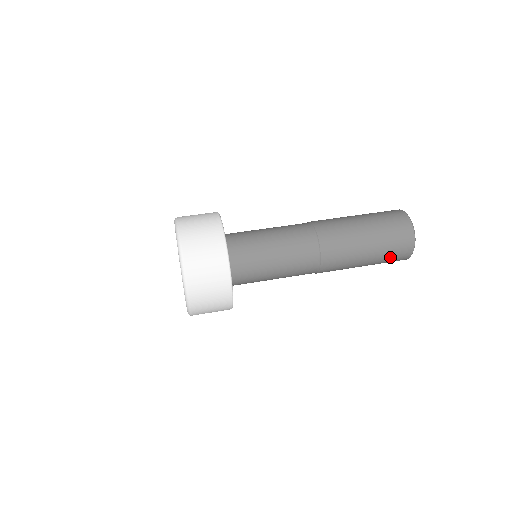
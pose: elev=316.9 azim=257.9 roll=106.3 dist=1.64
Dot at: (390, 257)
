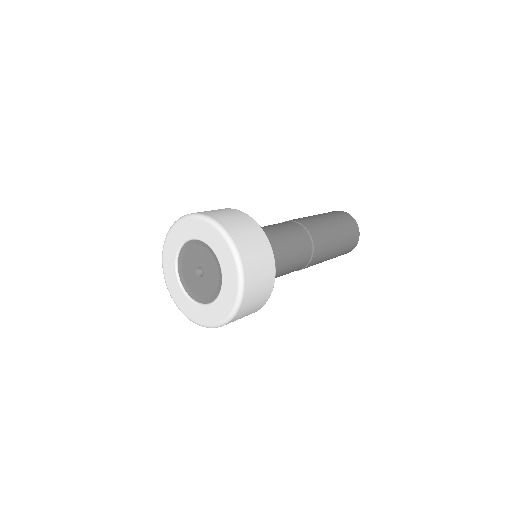
Dot at: (348, 230)
